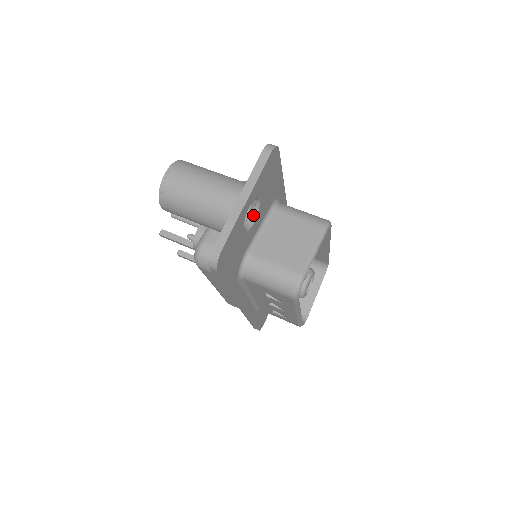
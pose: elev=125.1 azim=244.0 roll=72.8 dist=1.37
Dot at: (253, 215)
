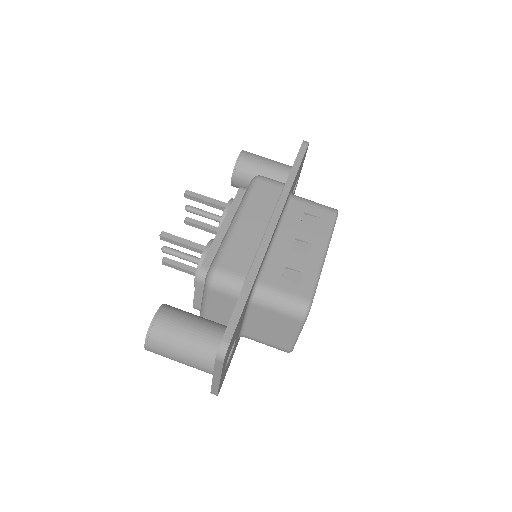
Dot at: occluded
